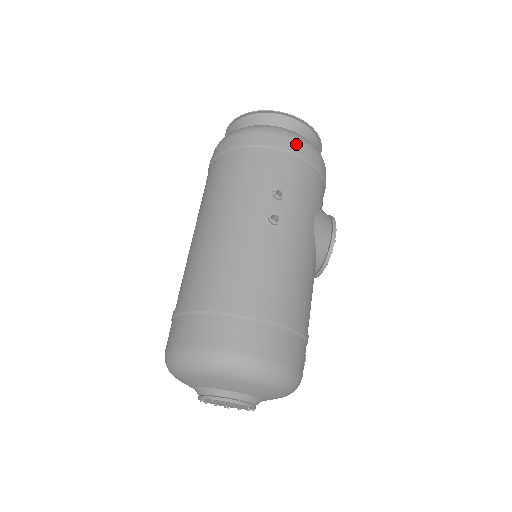
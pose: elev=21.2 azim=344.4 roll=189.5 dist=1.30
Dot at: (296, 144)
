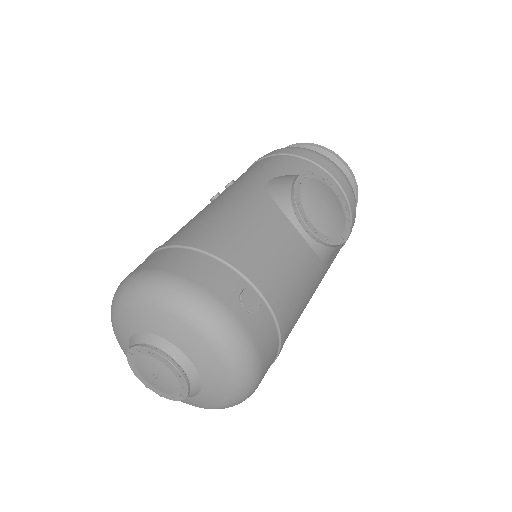
Dot at: occluded
